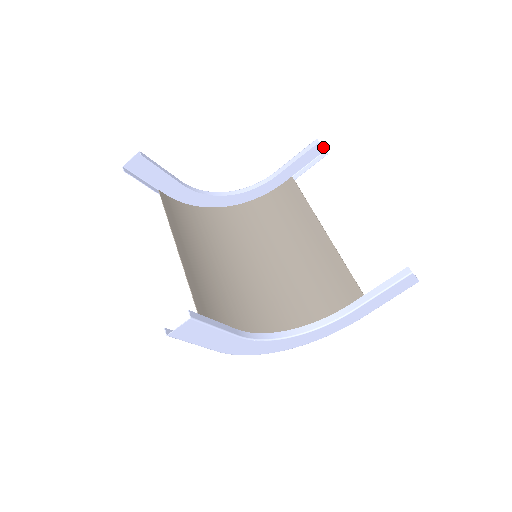
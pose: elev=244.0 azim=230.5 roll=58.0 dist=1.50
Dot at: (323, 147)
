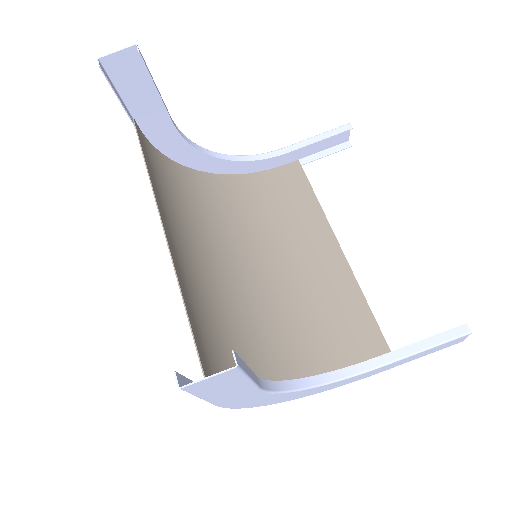
Dot at: occluded
